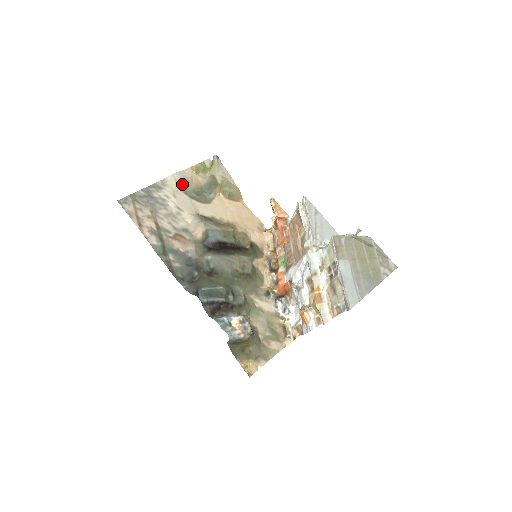
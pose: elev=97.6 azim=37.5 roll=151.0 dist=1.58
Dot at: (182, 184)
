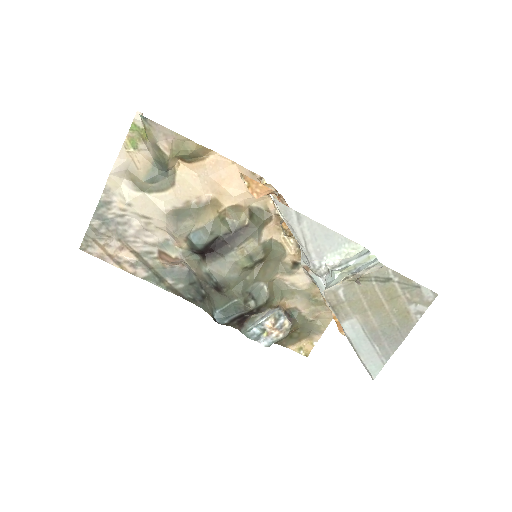
Dot at: (128, 179)
